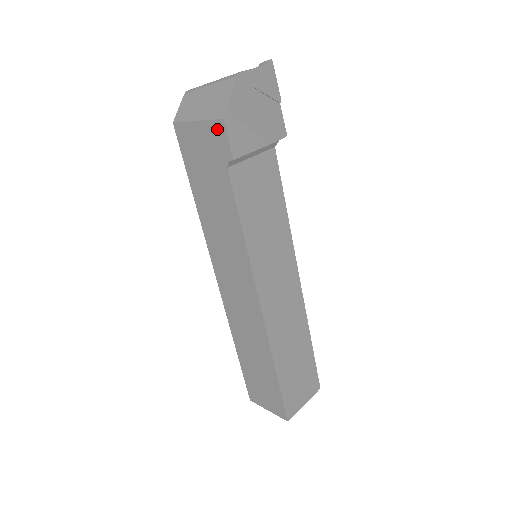
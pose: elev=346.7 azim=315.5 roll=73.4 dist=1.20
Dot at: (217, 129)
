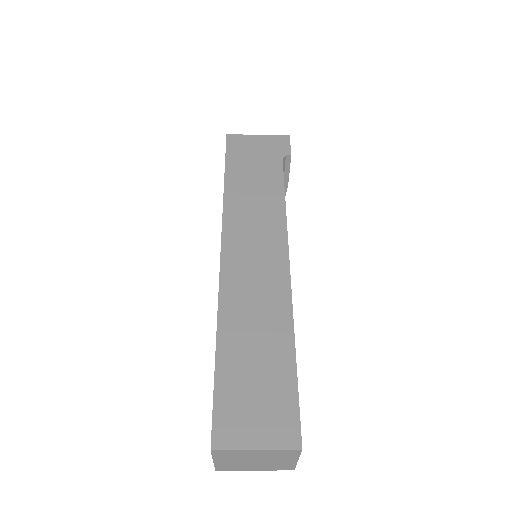
Dot at: (280, 139)
